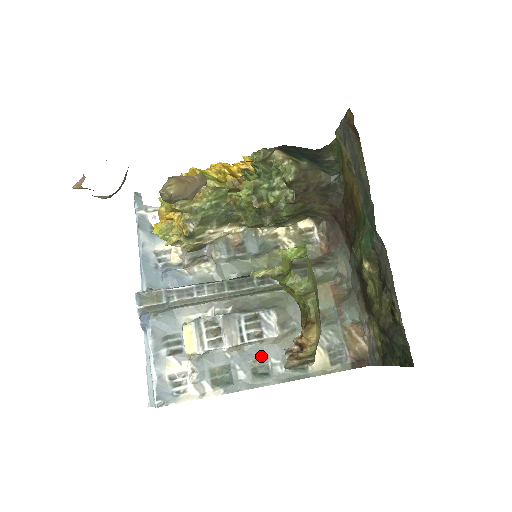
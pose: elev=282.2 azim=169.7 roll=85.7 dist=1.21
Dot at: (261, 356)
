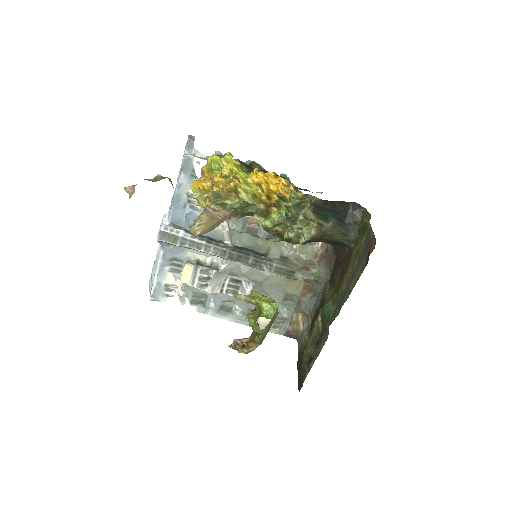
Dot at: (231, 301)
